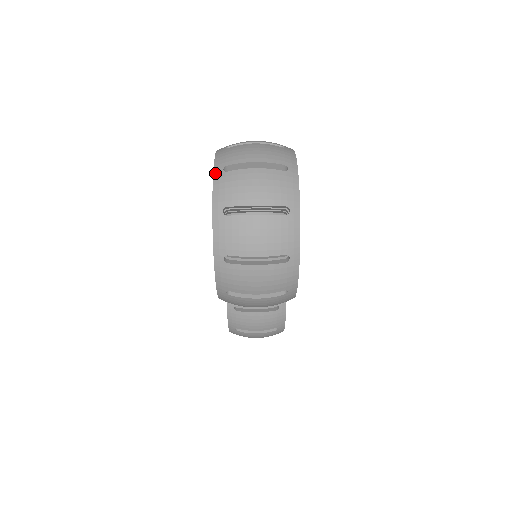
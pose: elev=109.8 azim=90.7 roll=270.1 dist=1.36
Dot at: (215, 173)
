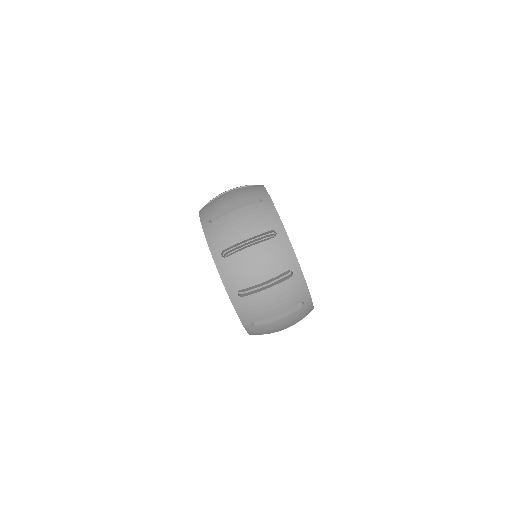
Dot at: (215, 260)
